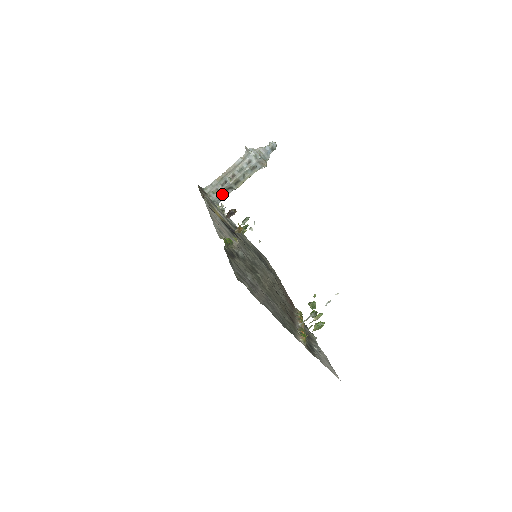
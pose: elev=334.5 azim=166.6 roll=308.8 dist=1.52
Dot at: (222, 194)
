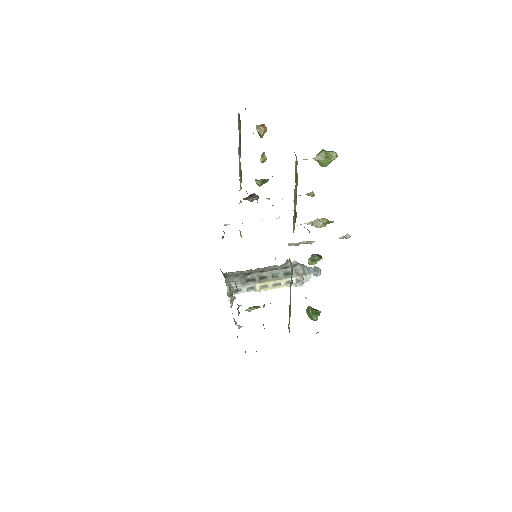
Dot at: (240, 280)
